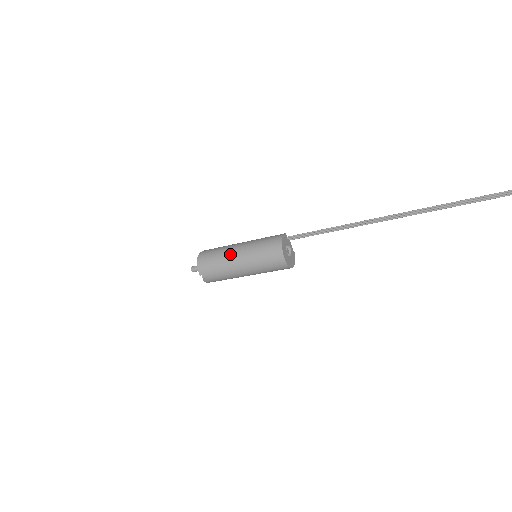
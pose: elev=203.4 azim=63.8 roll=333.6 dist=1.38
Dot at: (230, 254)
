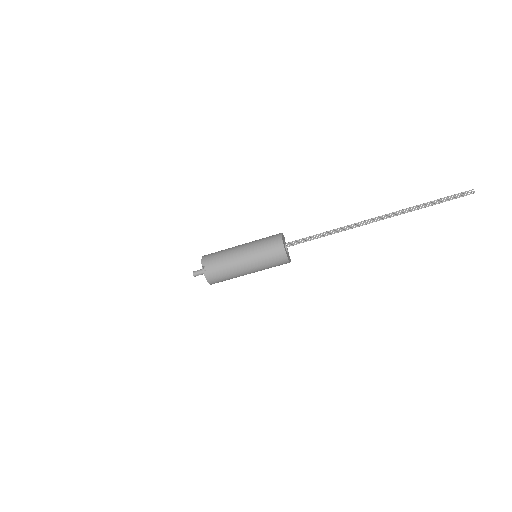
Dot at: (234, 247)
